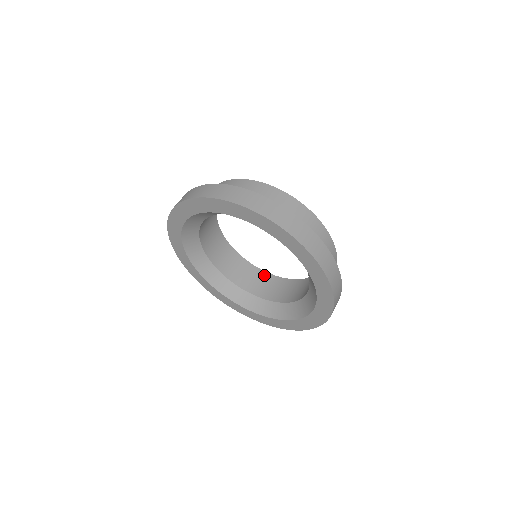
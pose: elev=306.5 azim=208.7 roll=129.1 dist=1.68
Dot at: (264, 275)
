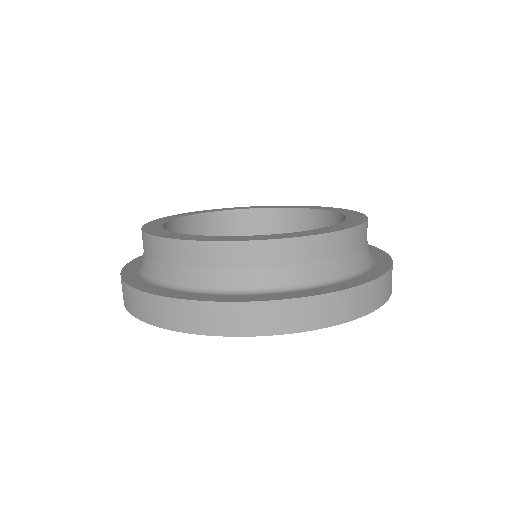
Dot at: (198, 221)
